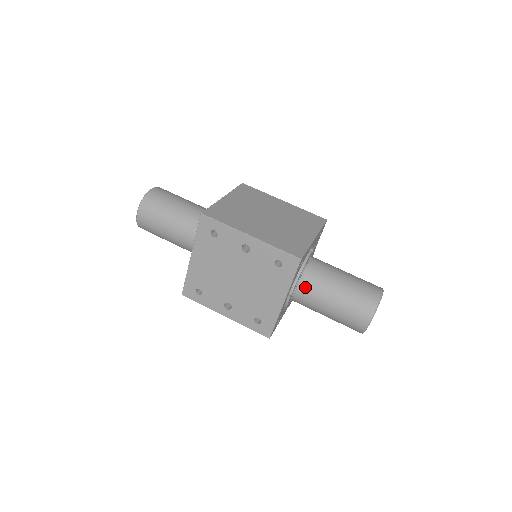
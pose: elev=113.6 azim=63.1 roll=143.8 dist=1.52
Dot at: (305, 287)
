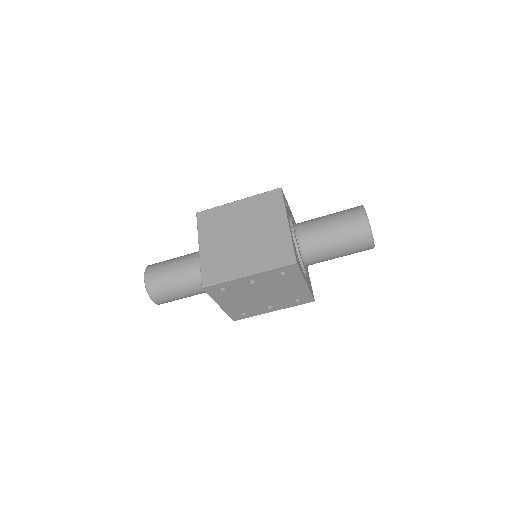
Dot at: (310, 258)
